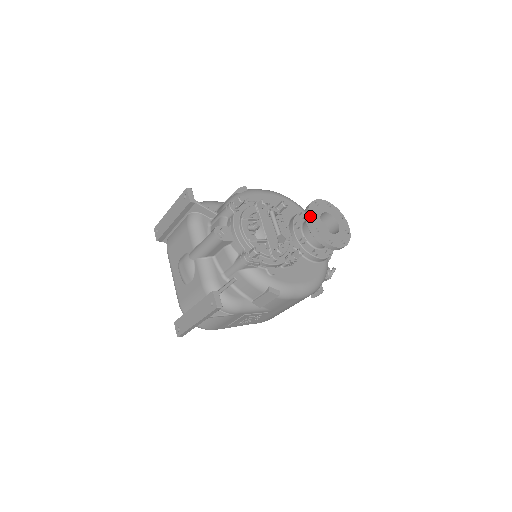
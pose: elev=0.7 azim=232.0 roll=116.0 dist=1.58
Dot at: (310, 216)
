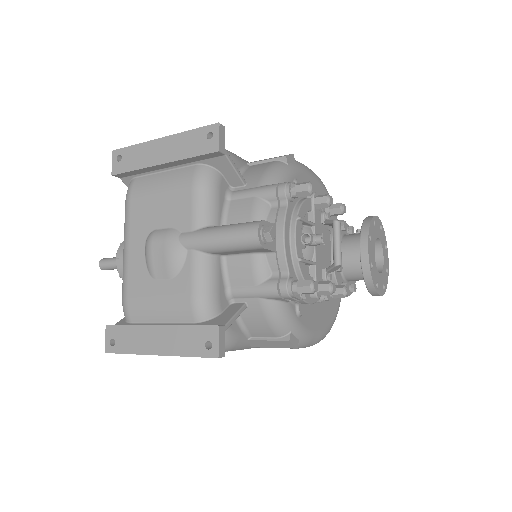
Dot at: (369, 241)
